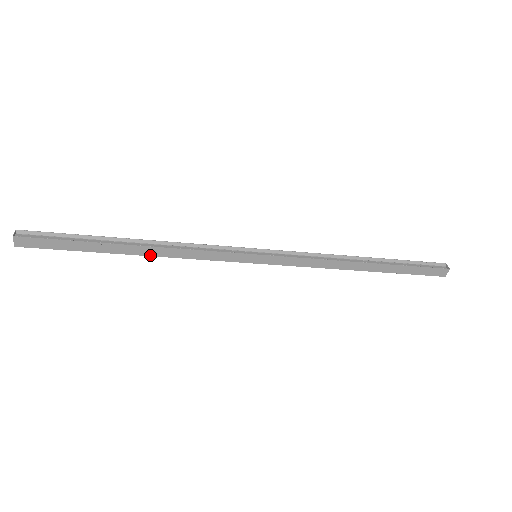
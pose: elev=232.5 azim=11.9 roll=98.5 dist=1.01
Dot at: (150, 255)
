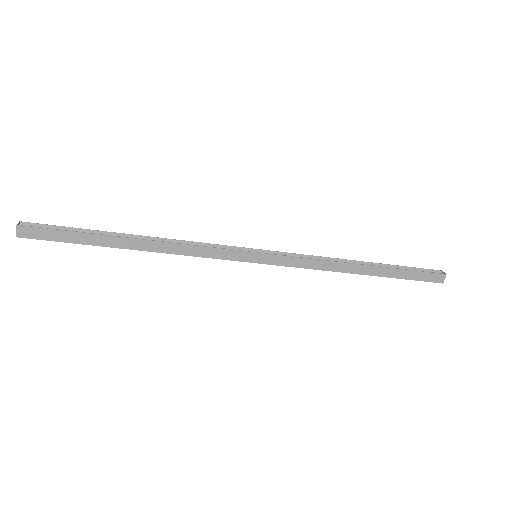
Dot at: (151, 251)
